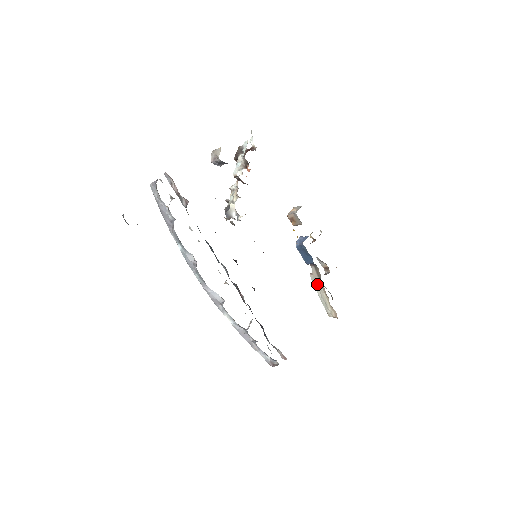
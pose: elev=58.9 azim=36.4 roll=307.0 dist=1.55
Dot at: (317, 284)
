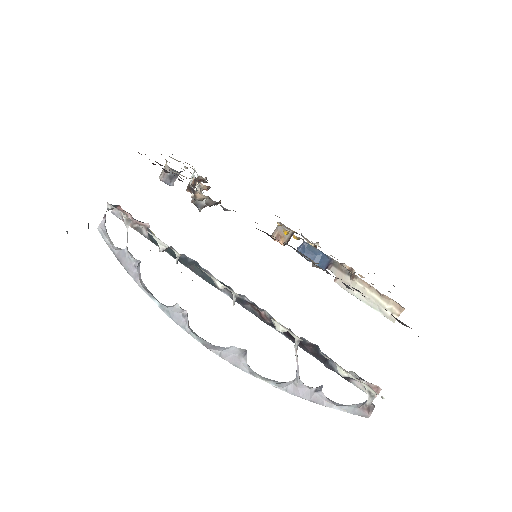
Dot at: (350, 286)
